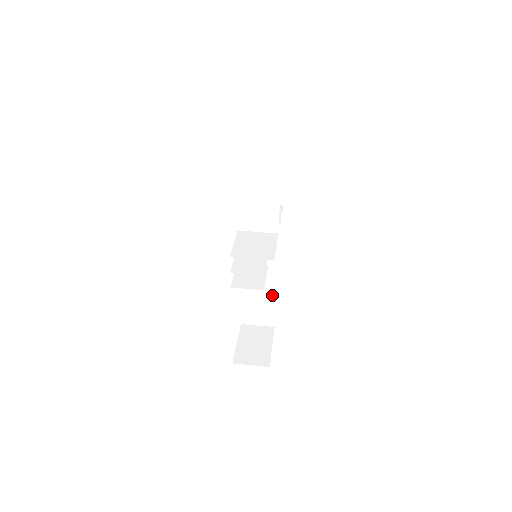
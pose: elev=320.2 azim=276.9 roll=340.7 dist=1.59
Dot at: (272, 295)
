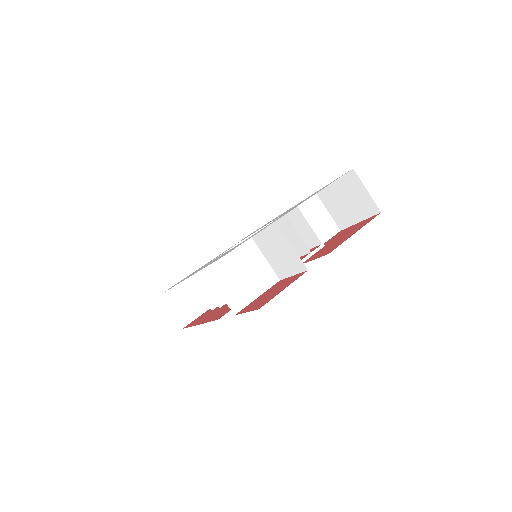
Dot at: occluded
